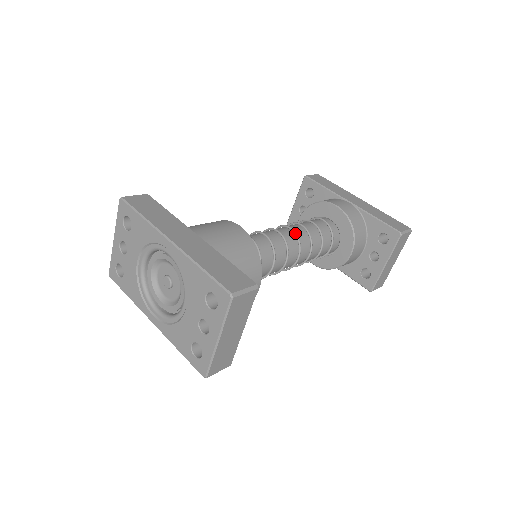
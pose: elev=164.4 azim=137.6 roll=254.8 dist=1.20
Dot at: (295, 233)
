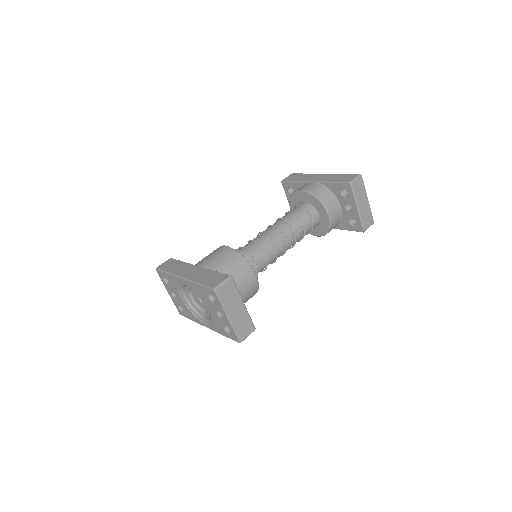
Dot at: (274, 227)
